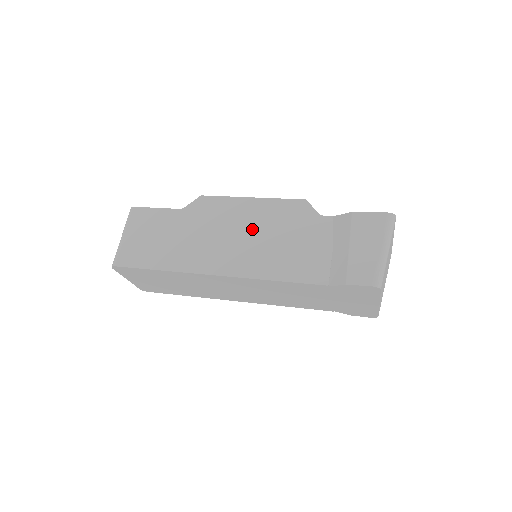
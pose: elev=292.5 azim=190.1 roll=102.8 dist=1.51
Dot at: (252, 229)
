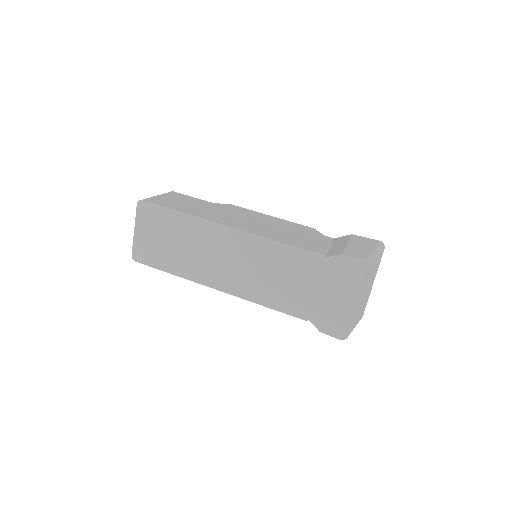
Dot at: (268, 223)
